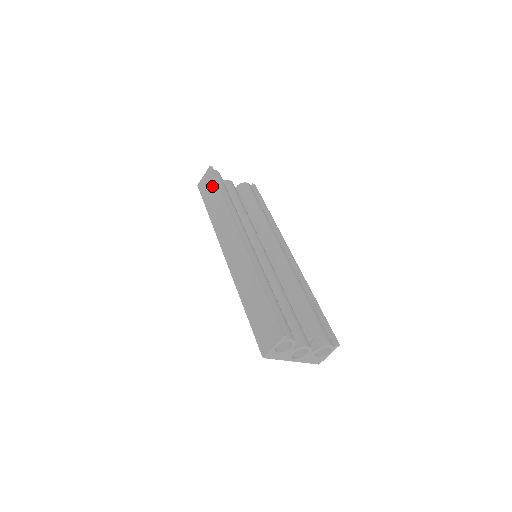
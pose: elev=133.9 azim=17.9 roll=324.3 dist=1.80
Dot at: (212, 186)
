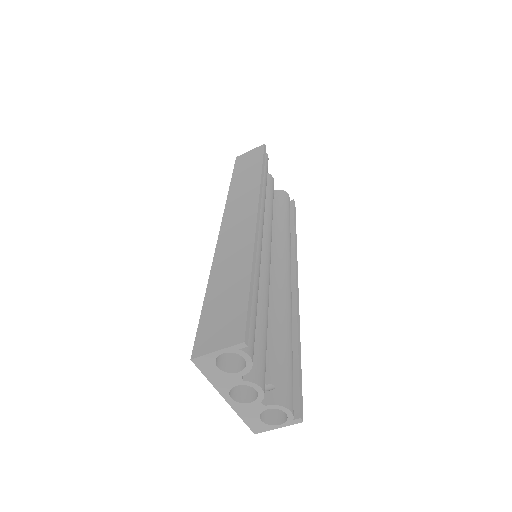
Dot at: (254, 160)
